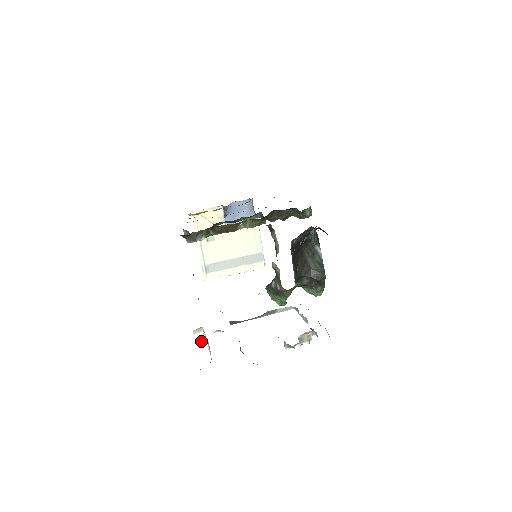
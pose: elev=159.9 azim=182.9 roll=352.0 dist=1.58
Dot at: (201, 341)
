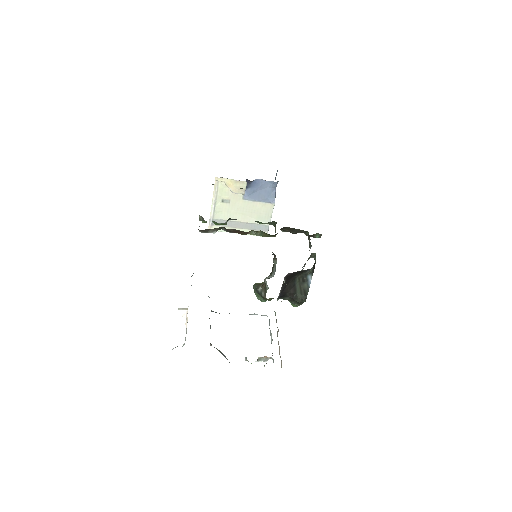
Dot at: (183, 315)
